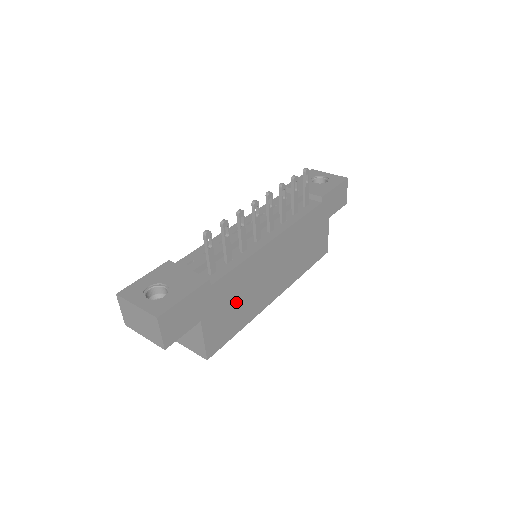
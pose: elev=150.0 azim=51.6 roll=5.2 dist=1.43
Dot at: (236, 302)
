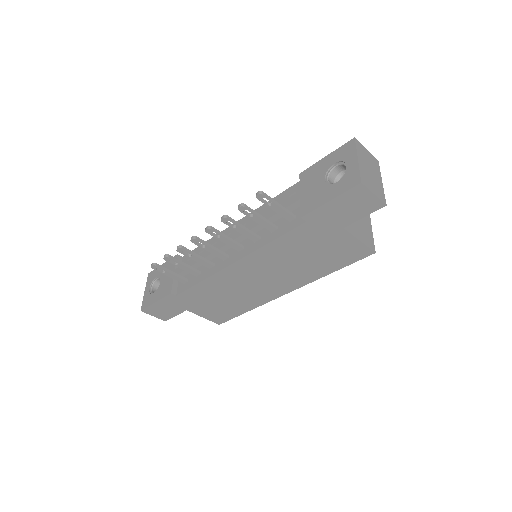
Dot at: (221, 300)
